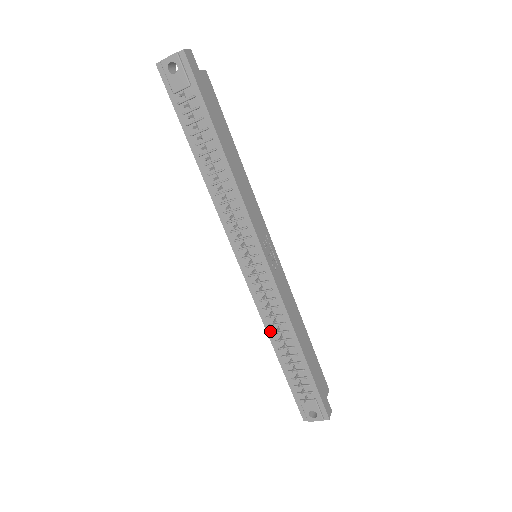
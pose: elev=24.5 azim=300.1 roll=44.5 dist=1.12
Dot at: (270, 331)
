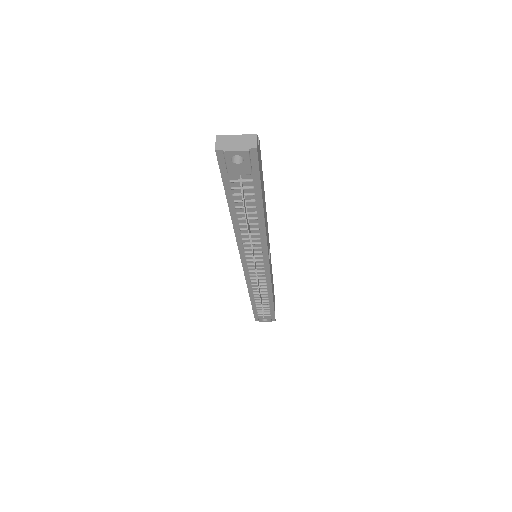
Dot at: (252, 292)
